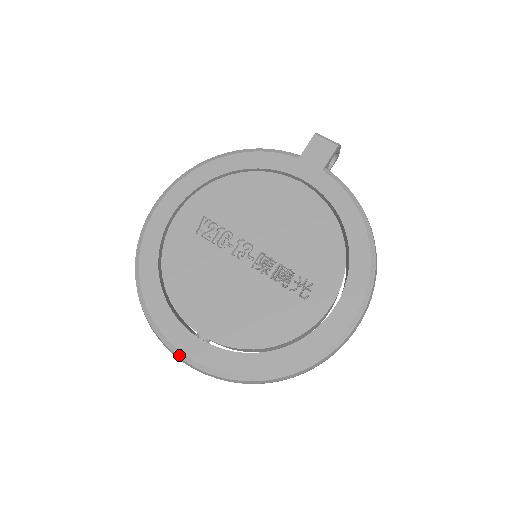
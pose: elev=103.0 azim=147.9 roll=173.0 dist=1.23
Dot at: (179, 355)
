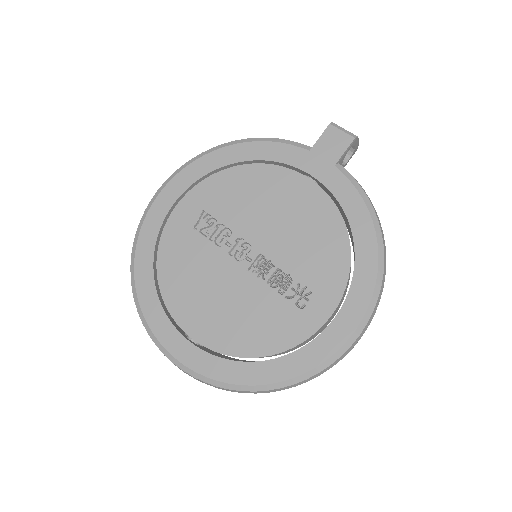
Dot at: (167, 356)
